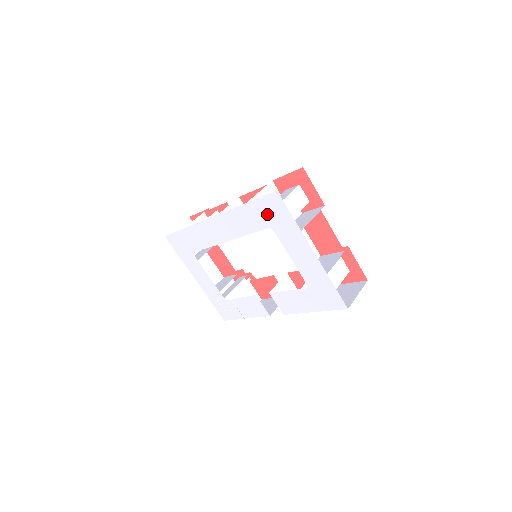
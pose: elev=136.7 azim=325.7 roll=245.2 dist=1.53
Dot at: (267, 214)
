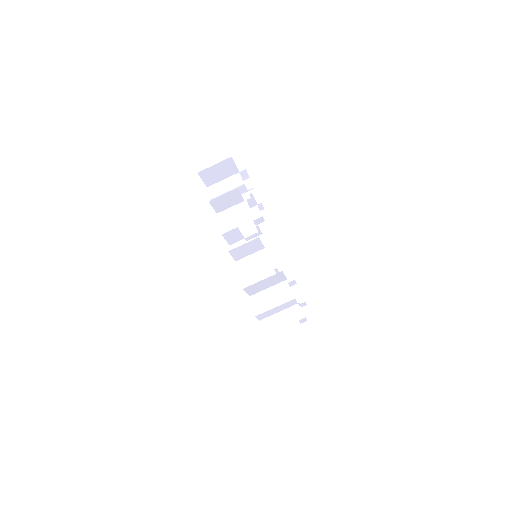
Dot at: (252, 307)
